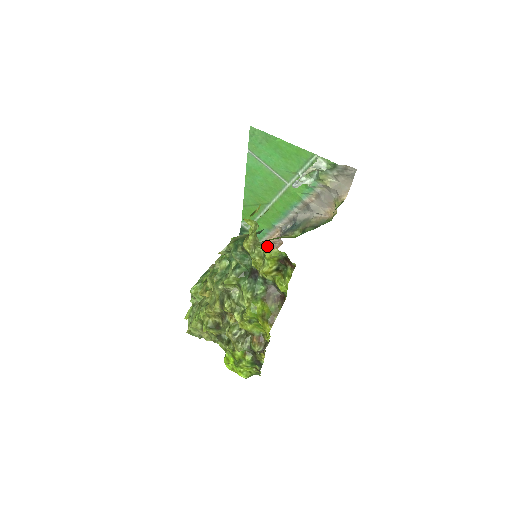
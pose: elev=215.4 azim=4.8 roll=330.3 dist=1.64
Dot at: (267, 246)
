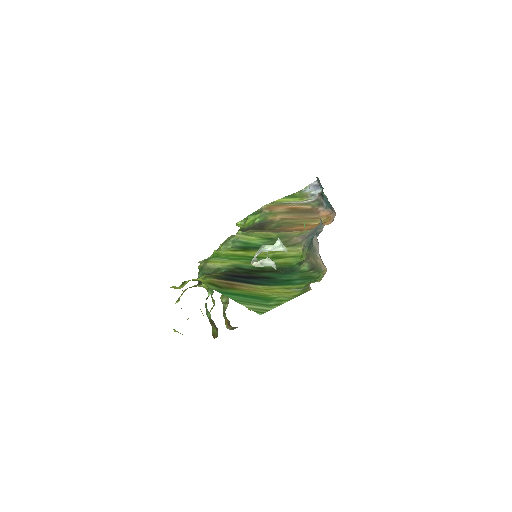
Dot at: (330, 206)
